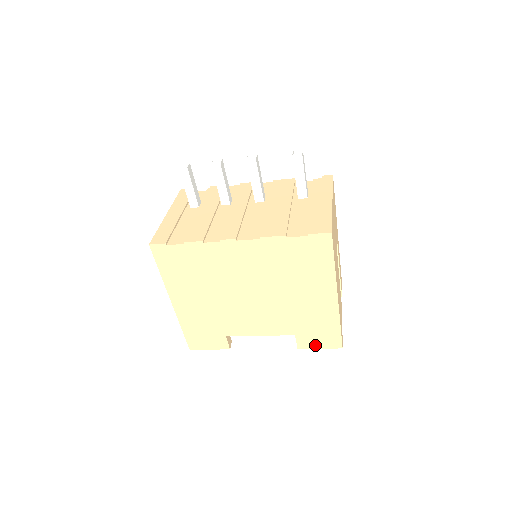
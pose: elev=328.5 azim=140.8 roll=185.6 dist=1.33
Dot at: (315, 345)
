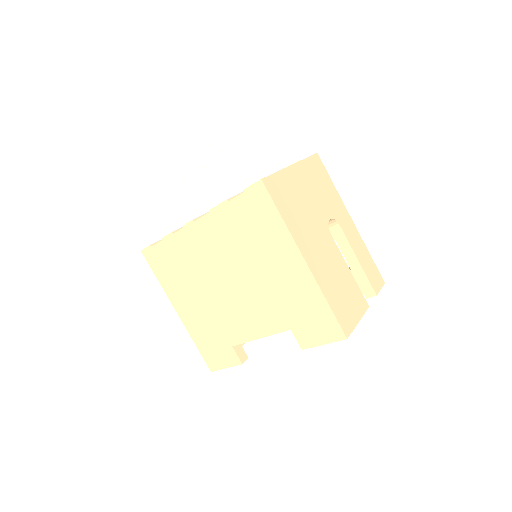
Dot at: (317, 340)
